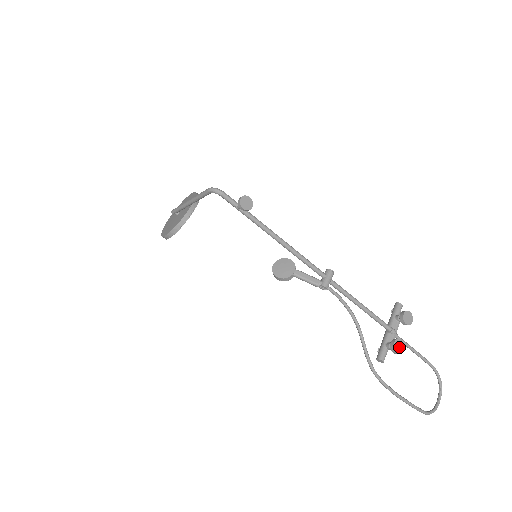
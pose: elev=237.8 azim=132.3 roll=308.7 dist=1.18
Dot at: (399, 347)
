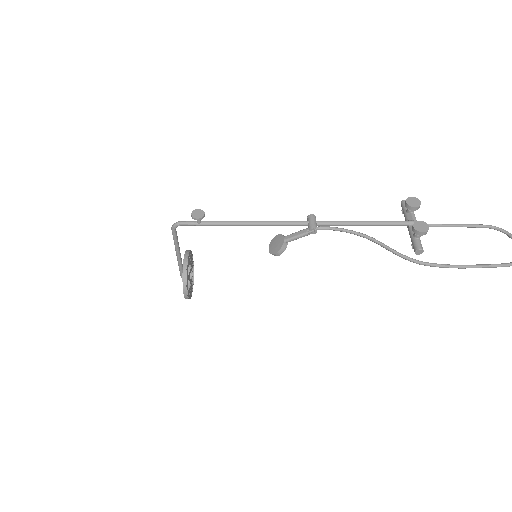
Dot at: (422, 227)
